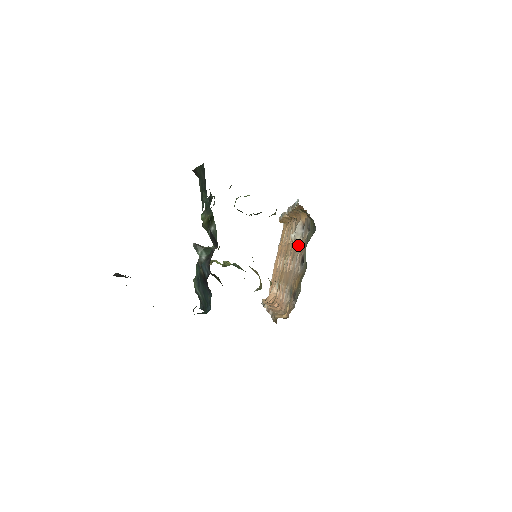
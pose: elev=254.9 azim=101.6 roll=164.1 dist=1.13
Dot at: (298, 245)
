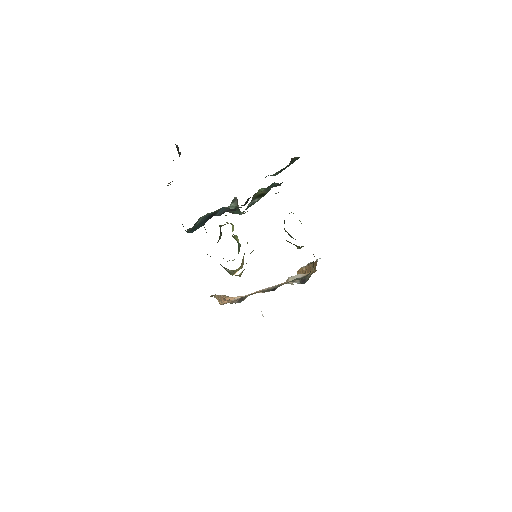
Dot at: occluded
